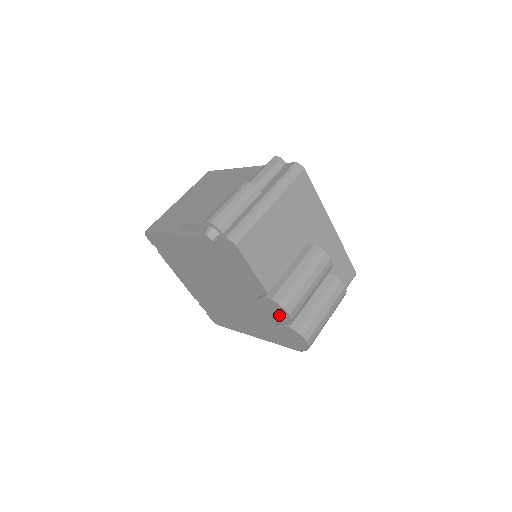
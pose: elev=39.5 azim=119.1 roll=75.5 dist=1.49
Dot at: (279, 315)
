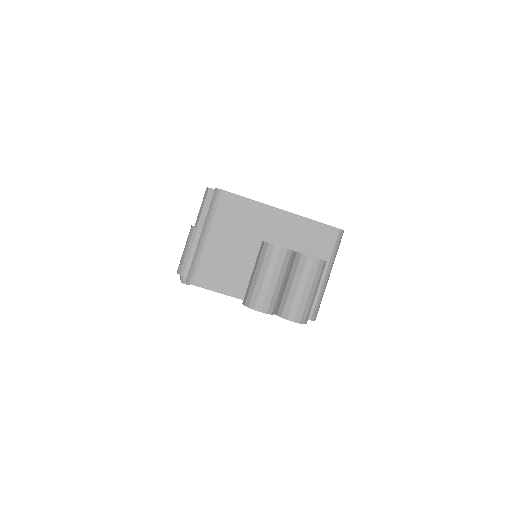
Dot at: occluded
